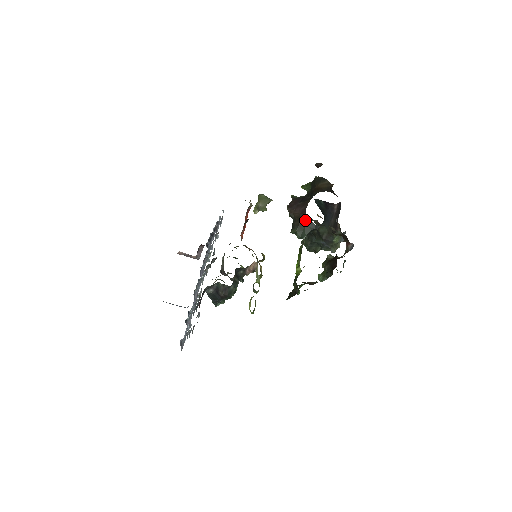
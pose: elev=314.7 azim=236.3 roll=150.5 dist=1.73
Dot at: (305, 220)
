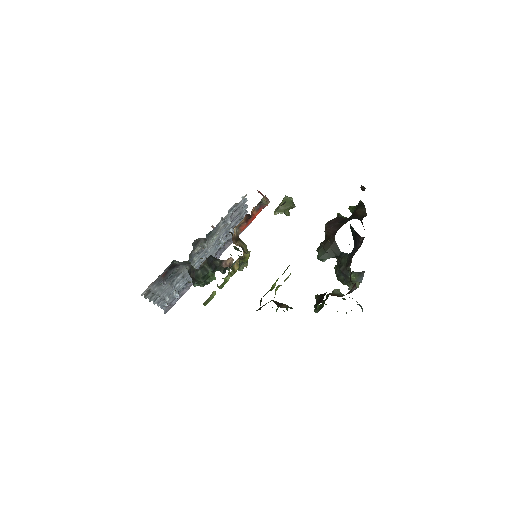
Dot at: (332, 243)
